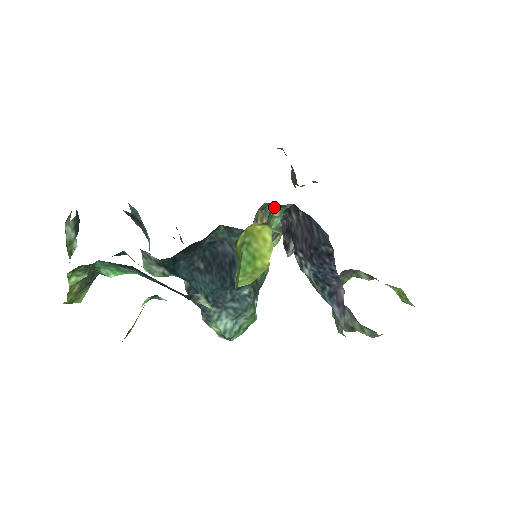
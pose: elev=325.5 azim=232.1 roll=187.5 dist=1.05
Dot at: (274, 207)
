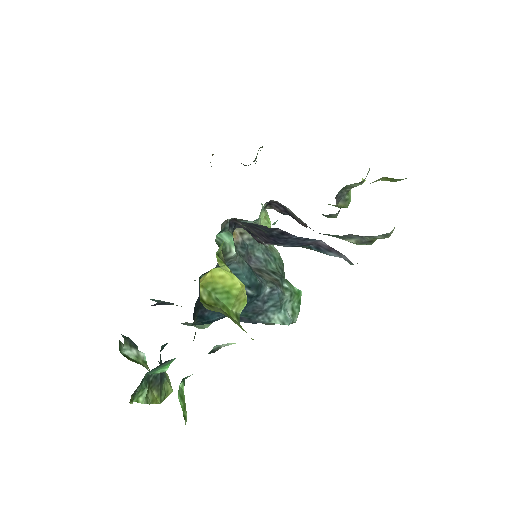
Dot at: (219, 236)
